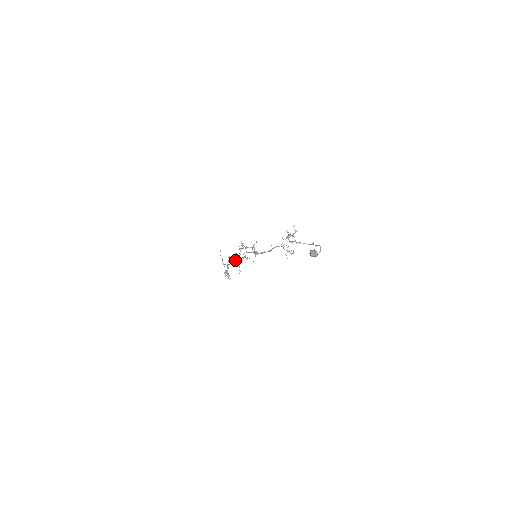
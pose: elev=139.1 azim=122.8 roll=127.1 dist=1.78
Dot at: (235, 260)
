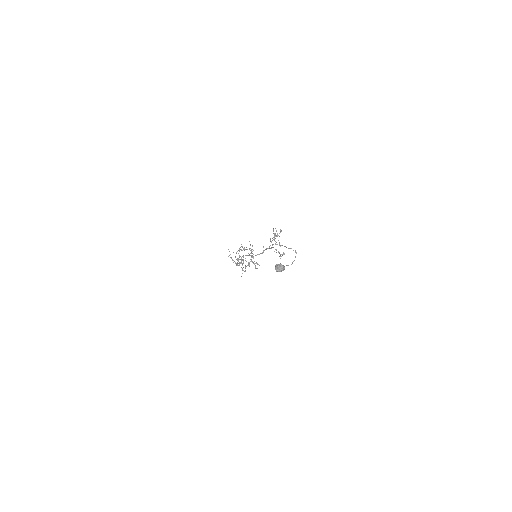
Dot at: (239, 262)
